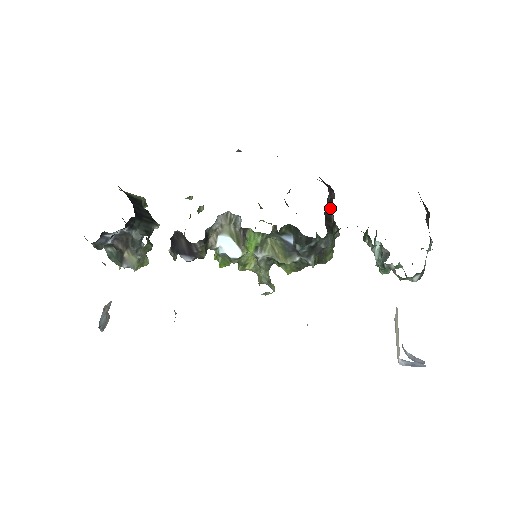
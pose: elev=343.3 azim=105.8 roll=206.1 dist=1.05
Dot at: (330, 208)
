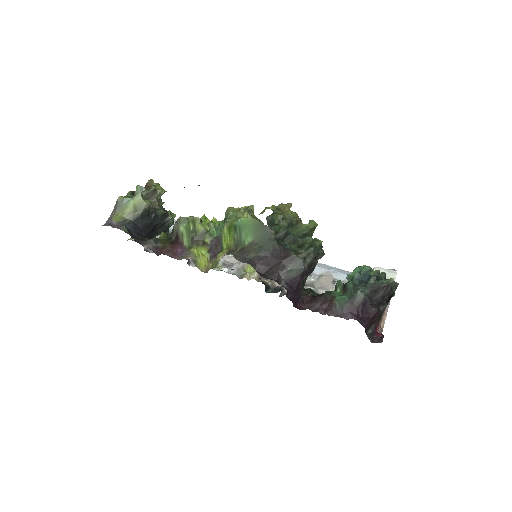
Dot at: occluded
